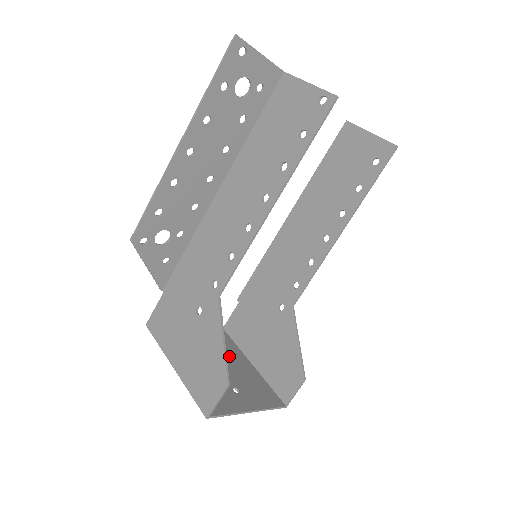
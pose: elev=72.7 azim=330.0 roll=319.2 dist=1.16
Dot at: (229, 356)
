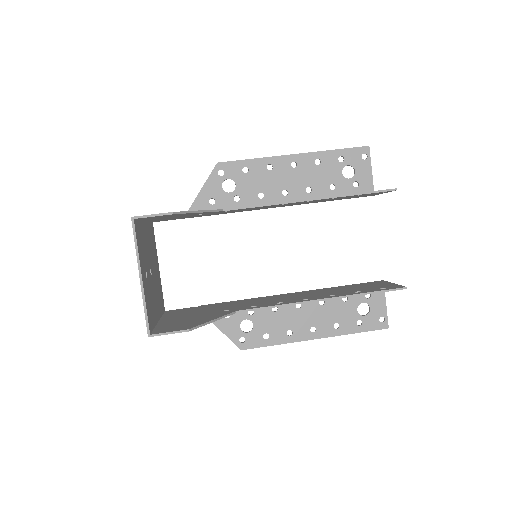
Dot at: (157, 295)
